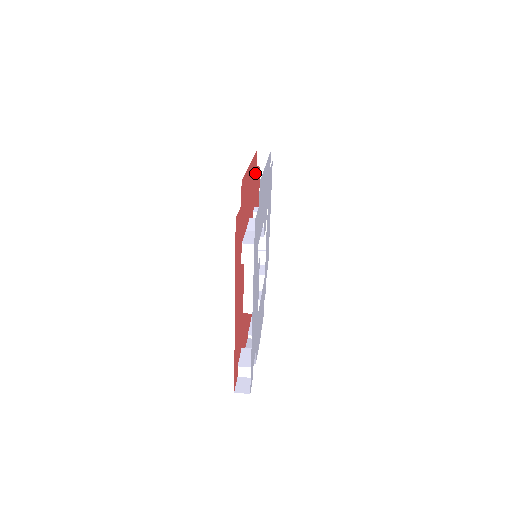
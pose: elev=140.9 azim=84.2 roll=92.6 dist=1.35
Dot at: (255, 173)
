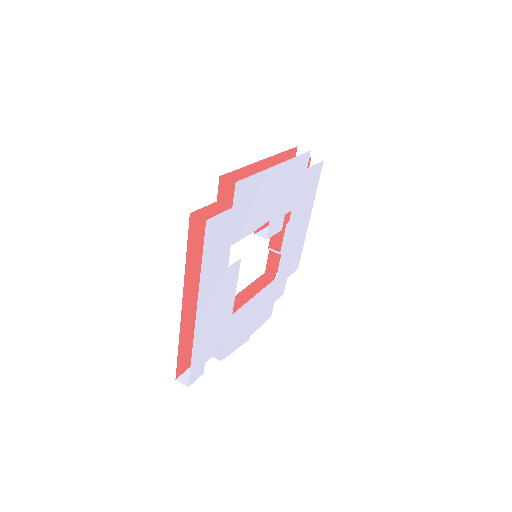
Dot at: occluded
